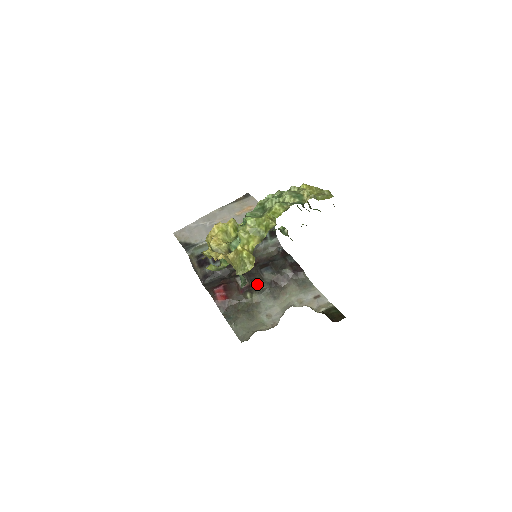
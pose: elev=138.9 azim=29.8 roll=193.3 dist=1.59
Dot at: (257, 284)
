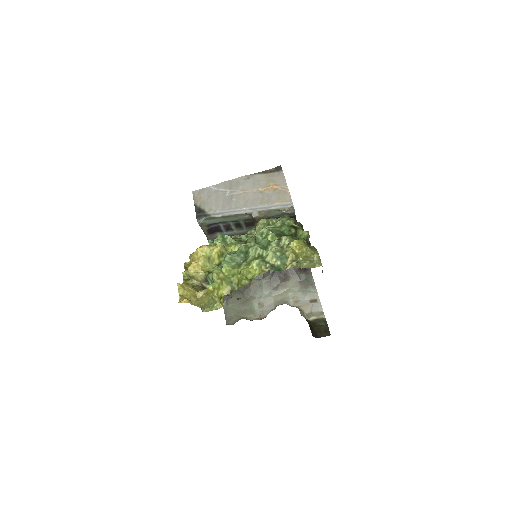
Dot at: occluded
